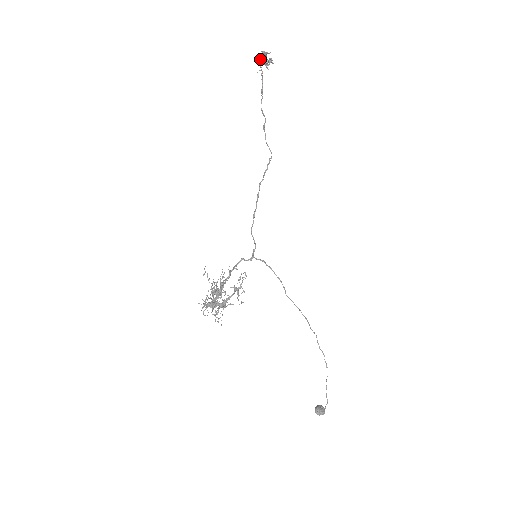
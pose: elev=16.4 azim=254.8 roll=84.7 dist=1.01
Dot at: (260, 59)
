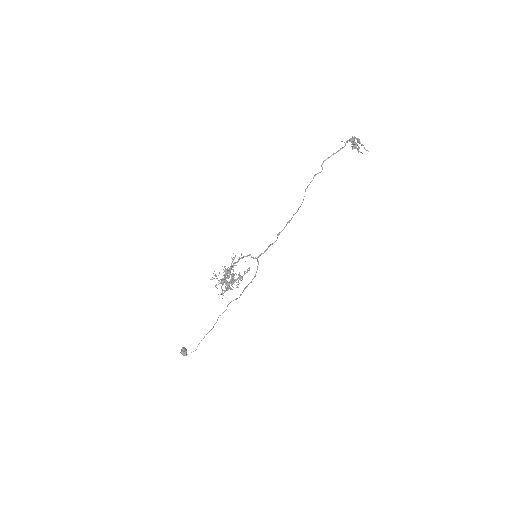
Dot at: (353, 140)
